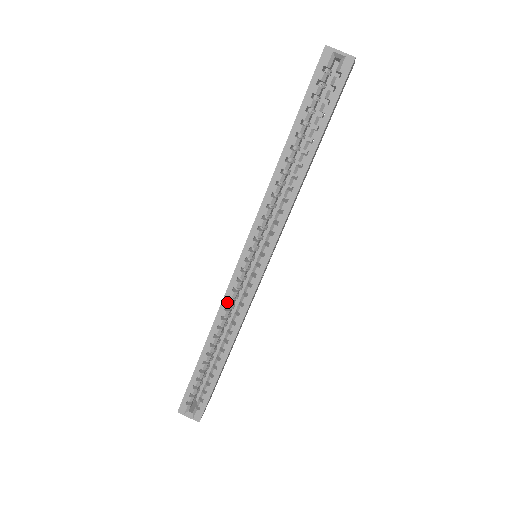
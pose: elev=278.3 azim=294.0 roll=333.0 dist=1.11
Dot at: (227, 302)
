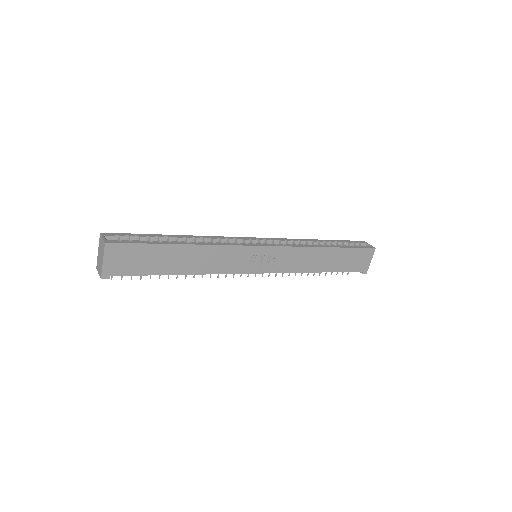
Dot at: (223, 238)
